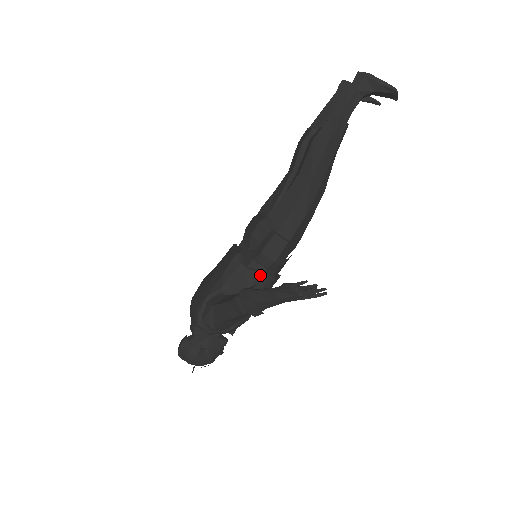
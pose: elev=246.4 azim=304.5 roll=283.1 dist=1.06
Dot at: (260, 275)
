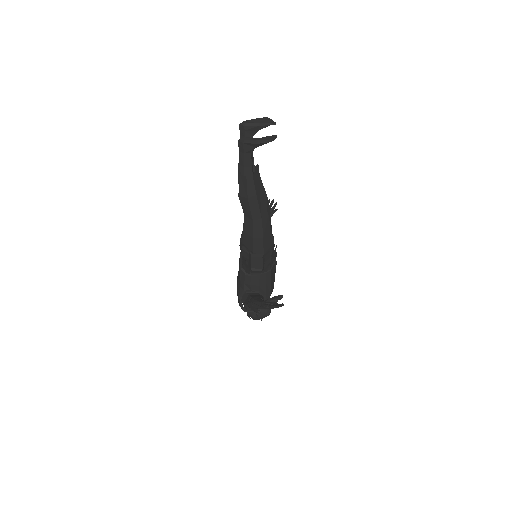
Dot at: (260, 276)
